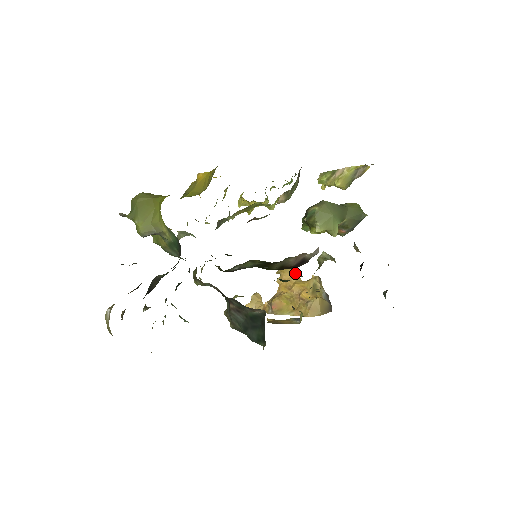
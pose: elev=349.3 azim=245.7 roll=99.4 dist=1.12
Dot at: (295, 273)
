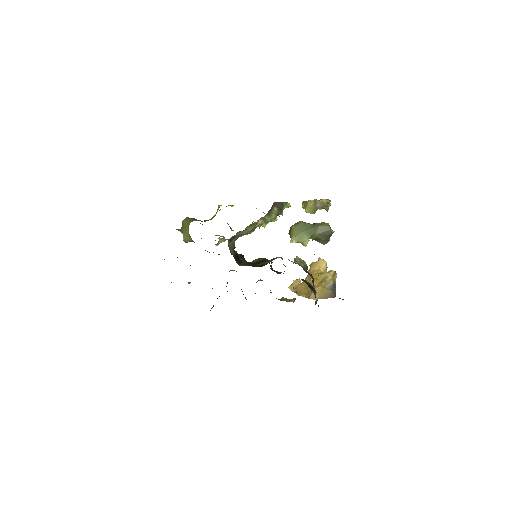
Dot at: (320, 267)
